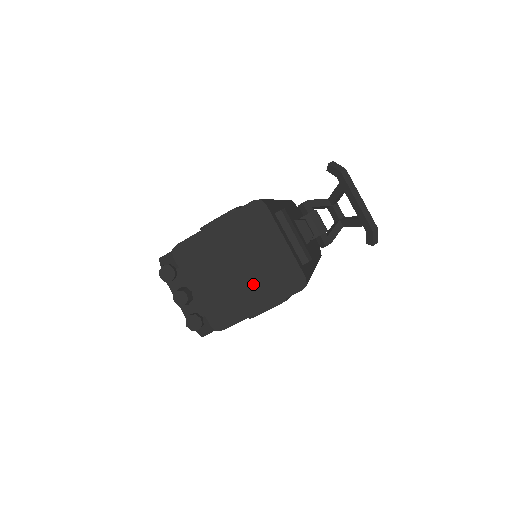
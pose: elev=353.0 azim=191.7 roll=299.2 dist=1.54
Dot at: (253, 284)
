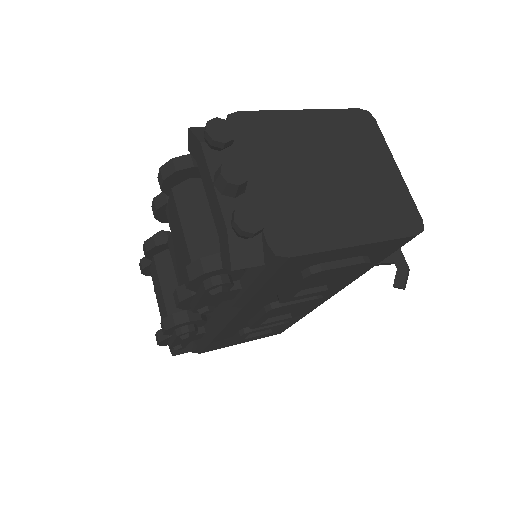
Dot at: (349, 203)
